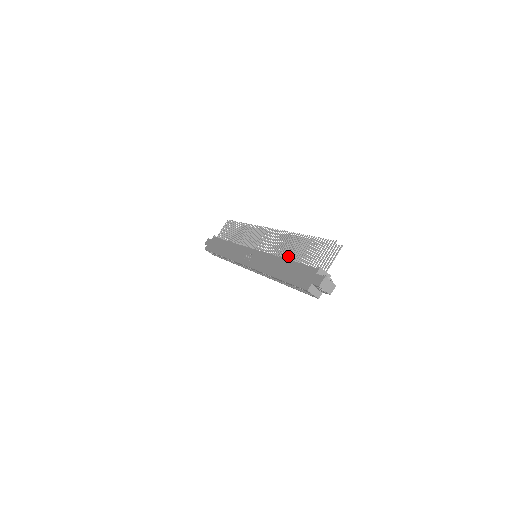
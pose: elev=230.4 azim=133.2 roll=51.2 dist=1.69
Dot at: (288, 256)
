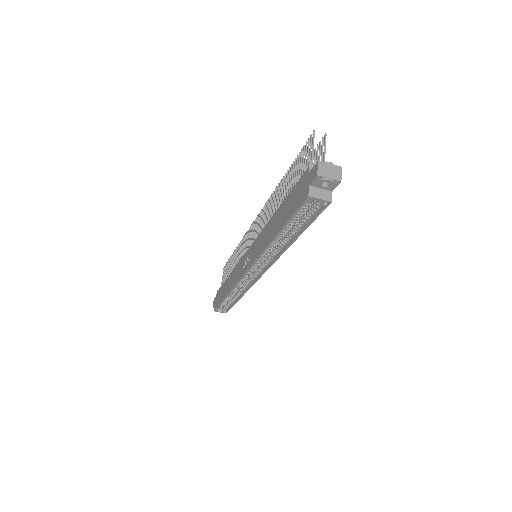
Dot at: occluded
